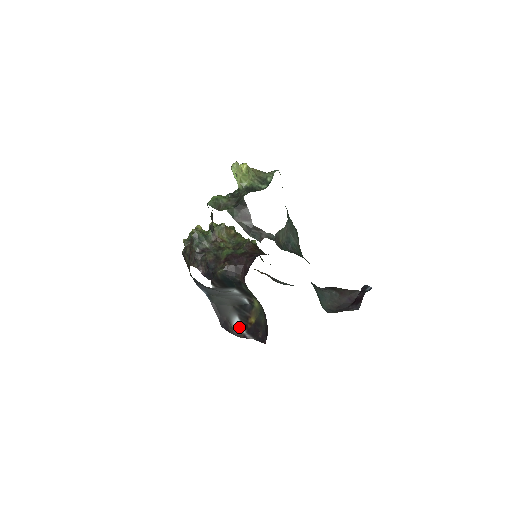
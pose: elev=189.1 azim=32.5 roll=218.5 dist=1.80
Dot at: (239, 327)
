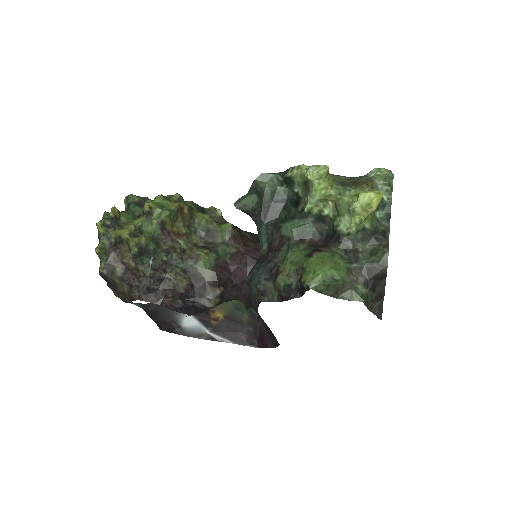
Dot at: (194, 325)
